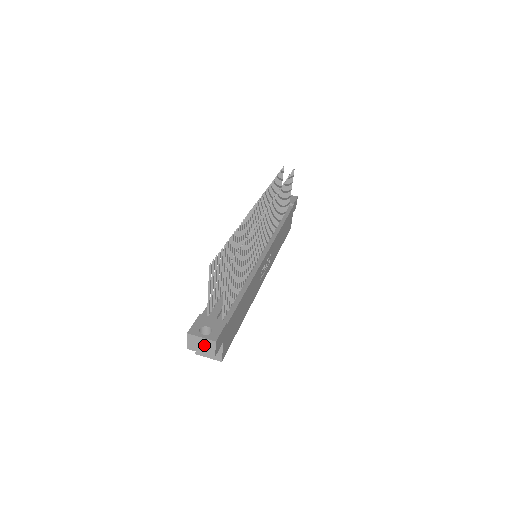
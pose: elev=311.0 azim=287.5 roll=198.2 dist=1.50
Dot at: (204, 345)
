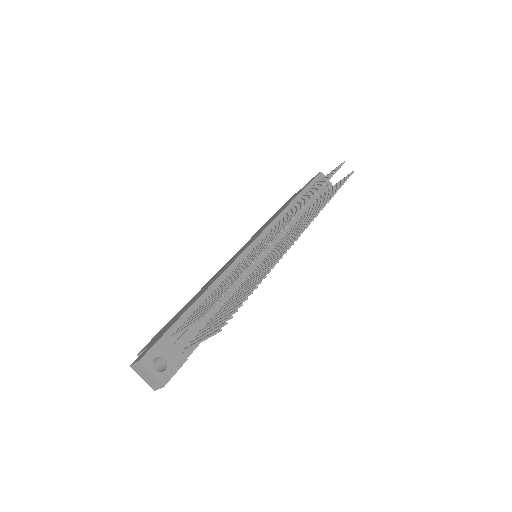
Dot at: (150, 378)
